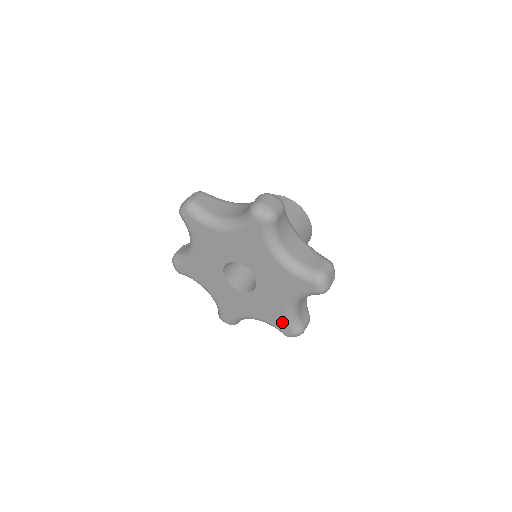
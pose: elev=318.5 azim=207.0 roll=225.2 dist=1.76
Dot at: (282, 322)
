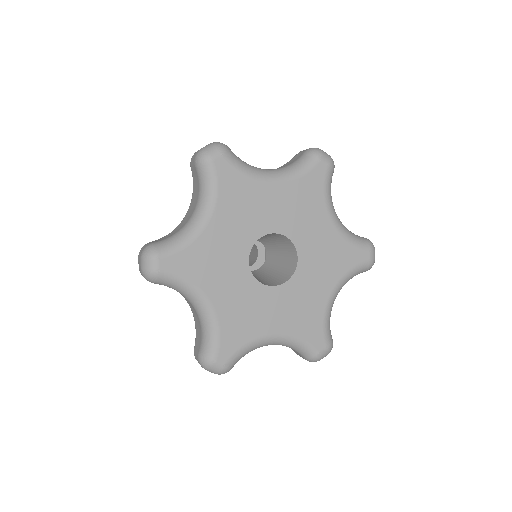
Dot at: (318, 329)
